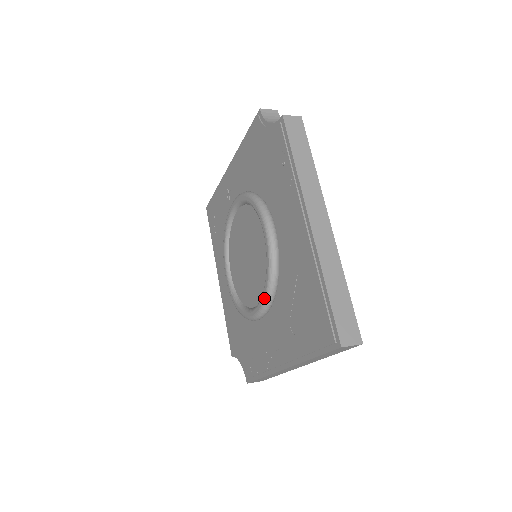
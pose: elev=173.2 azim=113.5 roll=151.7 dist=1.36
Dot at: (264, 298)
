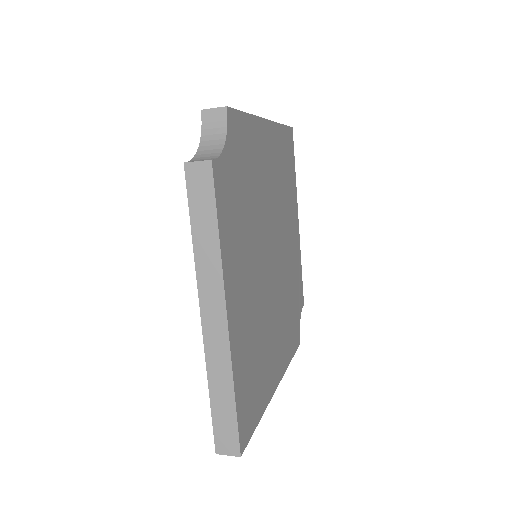
Dot at: occluded
